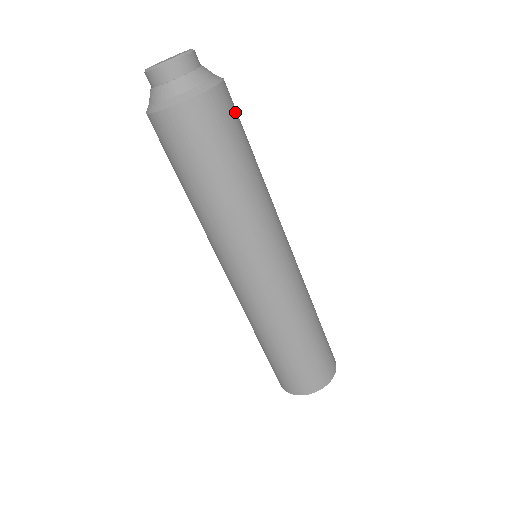
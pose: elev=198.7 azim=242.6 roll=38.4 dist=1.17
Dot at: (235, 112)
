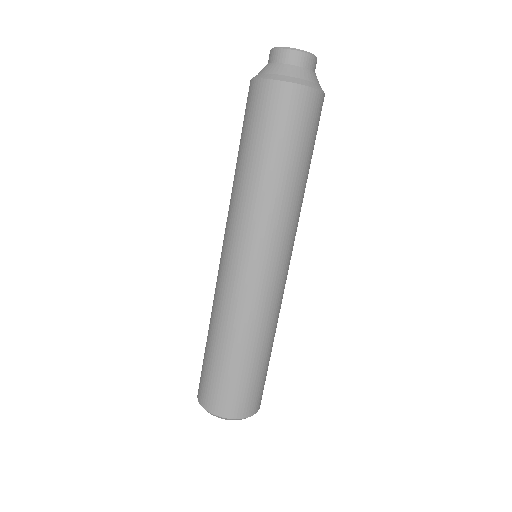
Dot at: occluded
